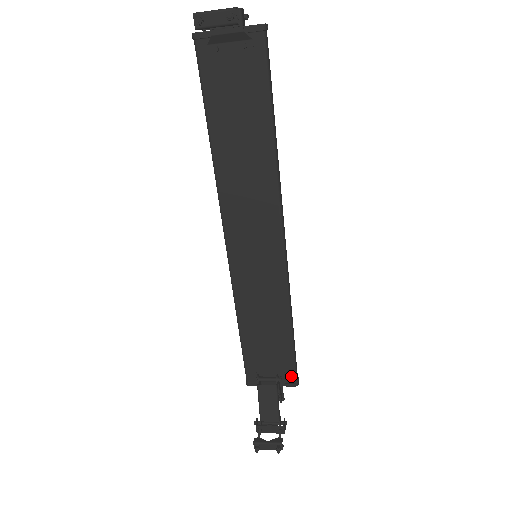
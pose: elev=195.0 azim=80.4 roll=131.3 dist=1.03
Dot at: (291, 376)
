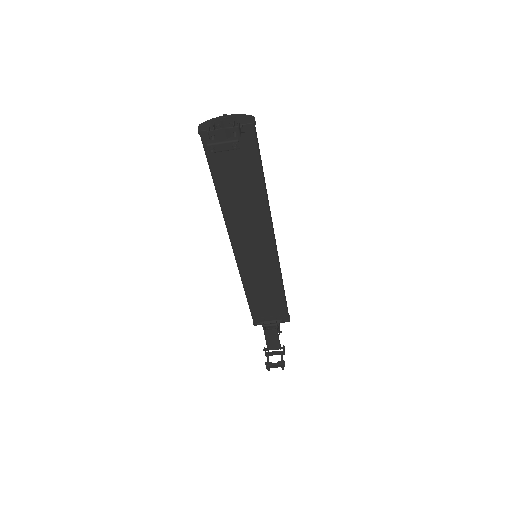
Dot at: (285, 317)
